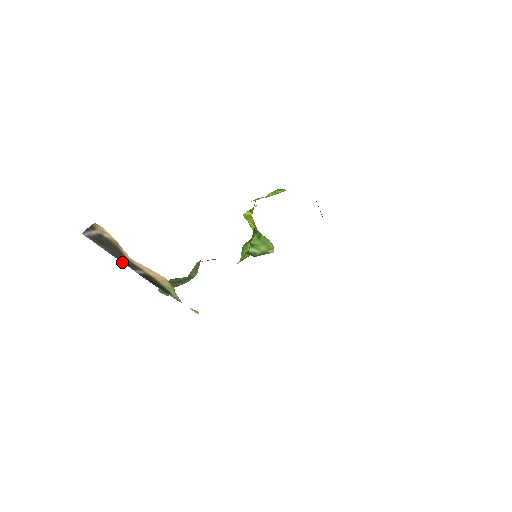
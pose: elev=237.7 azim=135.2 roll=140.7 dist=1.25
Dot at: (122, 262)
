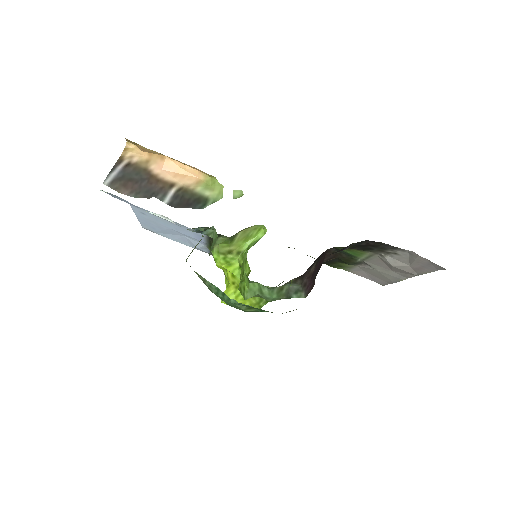
Dot at: (148, 198)
